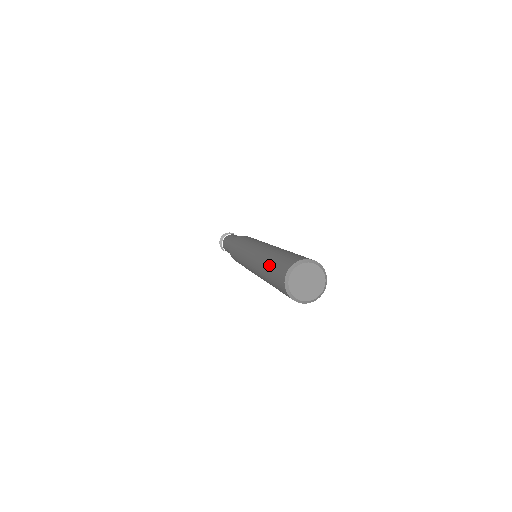
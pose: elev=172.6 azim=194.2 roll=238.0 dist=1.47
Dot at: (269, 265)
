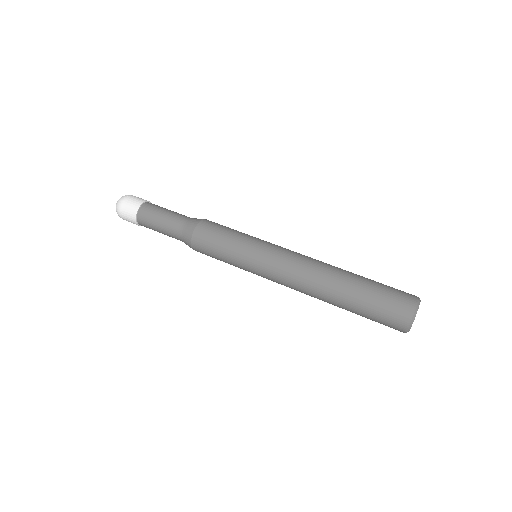
Dot at: (365, 289)
